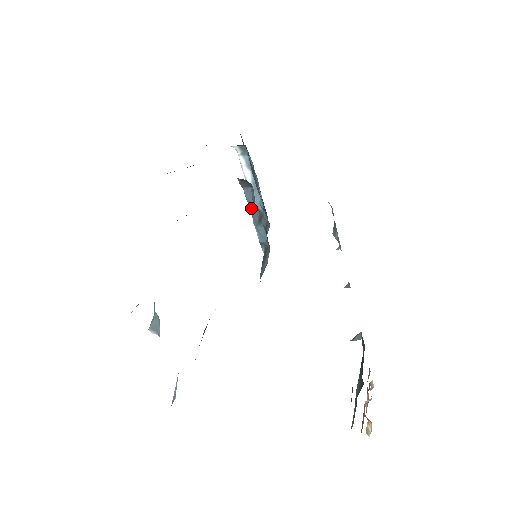
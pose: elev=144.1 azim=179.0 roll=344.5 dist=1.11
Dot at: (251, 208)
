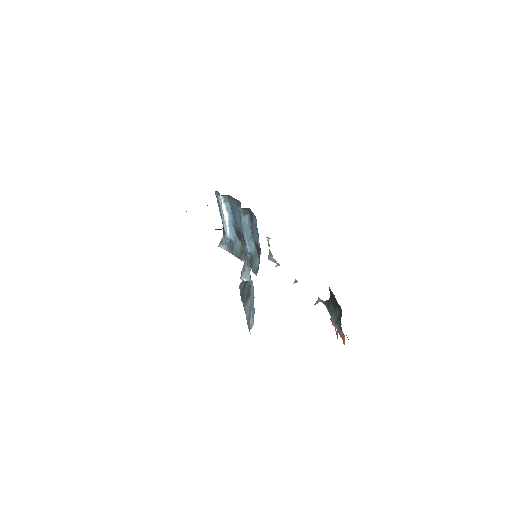
Dot at: (246, 229)
